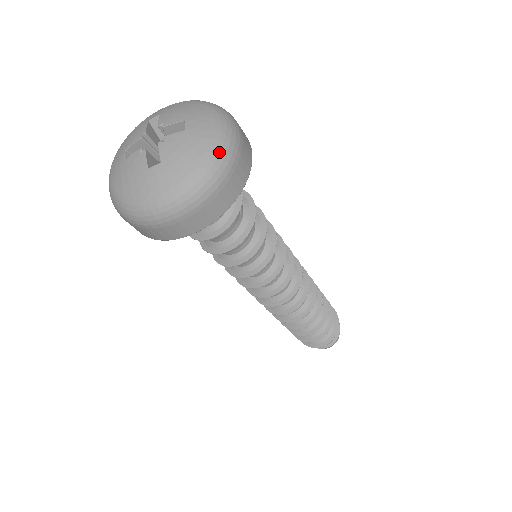
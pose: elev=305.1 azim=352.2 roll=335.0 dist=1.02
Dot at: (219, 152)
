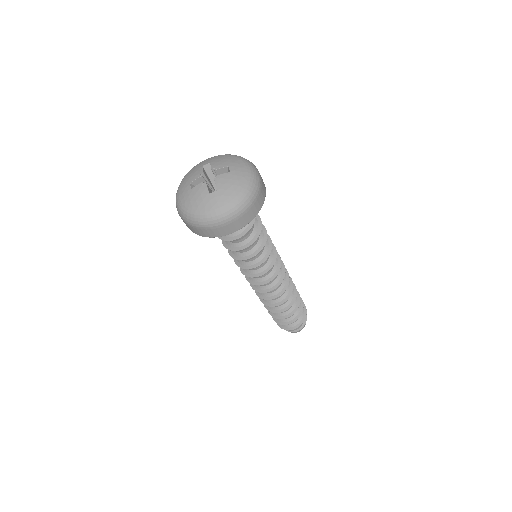
Dot at: (251, 184)
